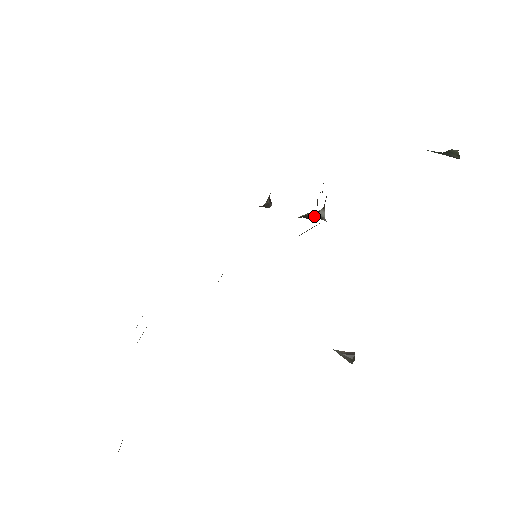
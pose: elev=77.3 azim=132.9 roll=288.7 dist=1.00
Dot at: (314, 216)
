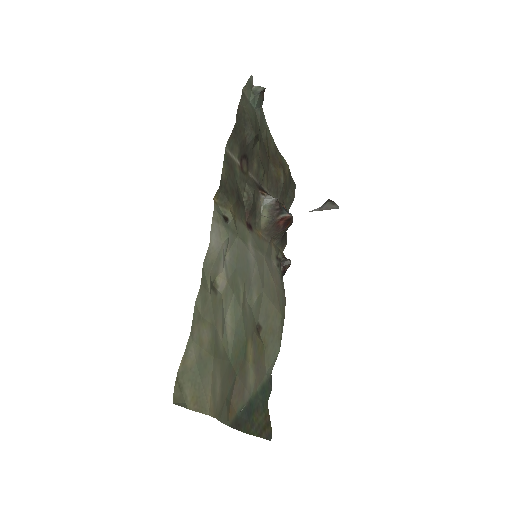
Dot at: (269, 205)
